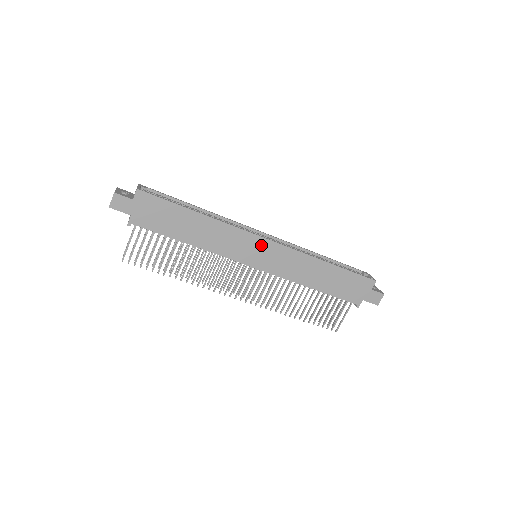
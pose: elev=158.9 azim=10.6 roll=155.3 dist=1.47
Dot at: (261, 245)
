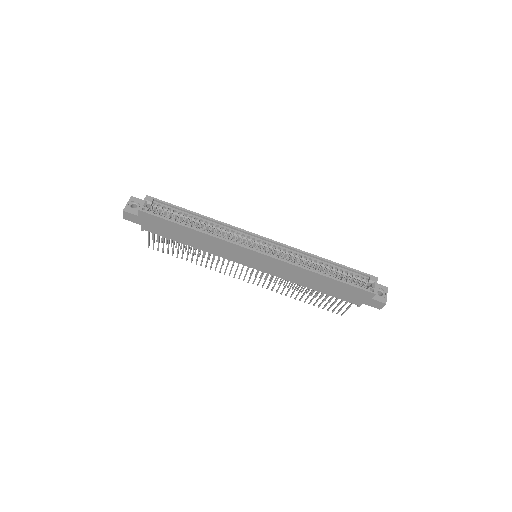
Dot at: (253, 255)
